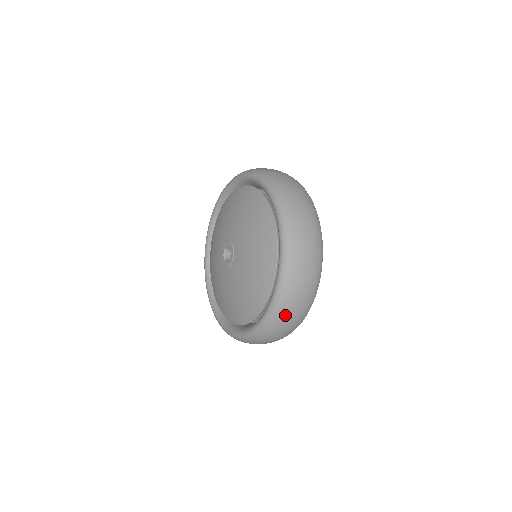
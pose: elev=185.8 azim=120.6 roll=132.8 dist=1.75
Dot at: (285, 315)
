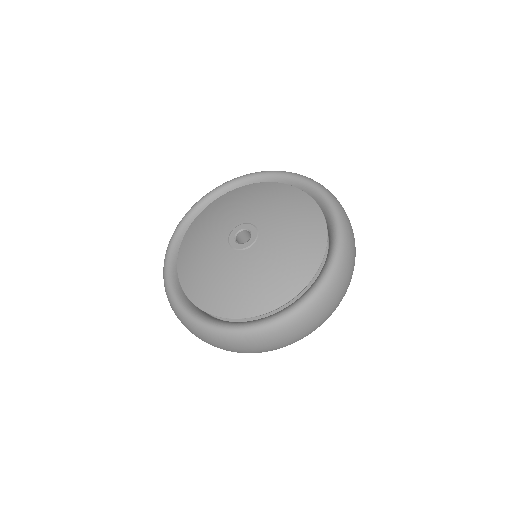
Dot at: (345, 274)
